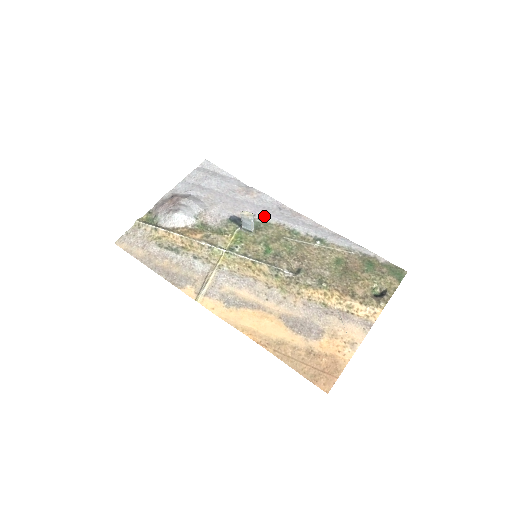
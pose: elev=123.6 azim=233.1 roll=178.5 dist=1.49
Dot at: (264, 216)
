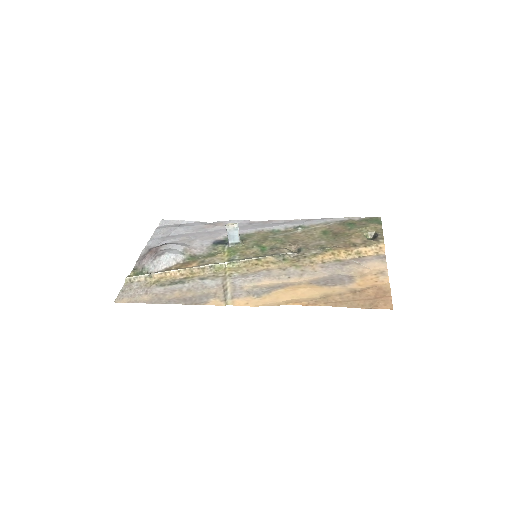
Dot at: (242, 232)
